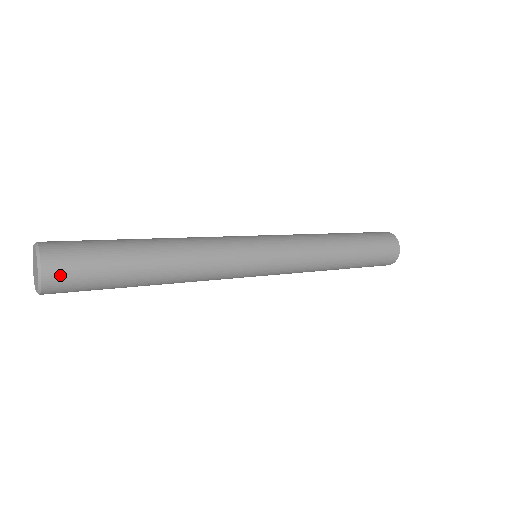
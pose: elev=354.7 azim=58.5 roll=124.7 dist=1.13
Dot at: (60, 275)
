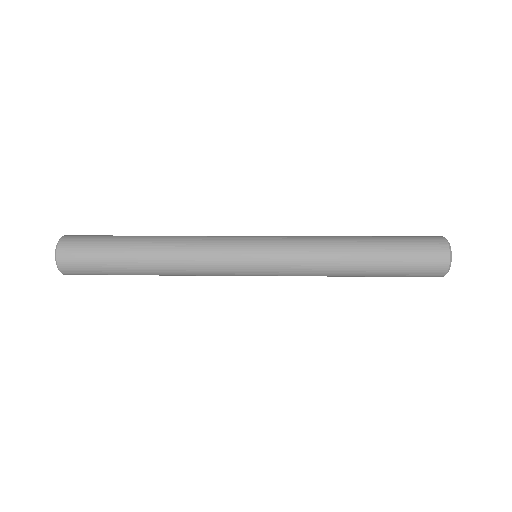
Dot at: (69, 258)
